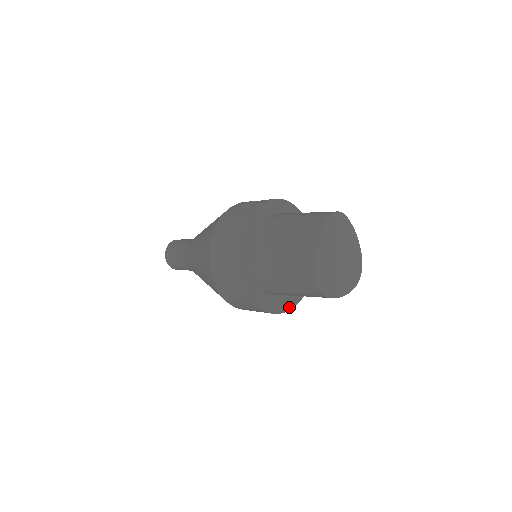
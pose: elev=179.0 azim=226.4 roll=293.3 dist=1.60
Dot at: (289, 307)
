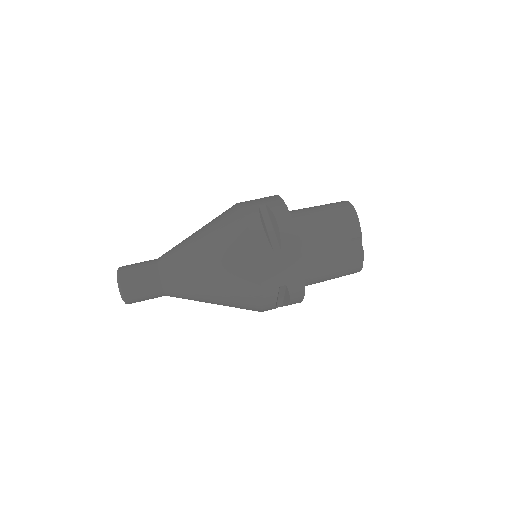
Dot at: occluded
